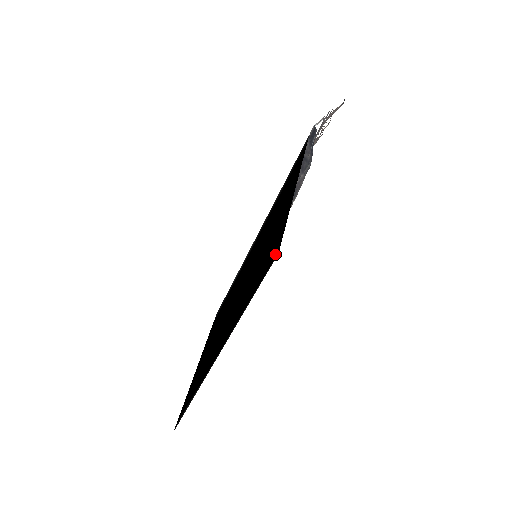
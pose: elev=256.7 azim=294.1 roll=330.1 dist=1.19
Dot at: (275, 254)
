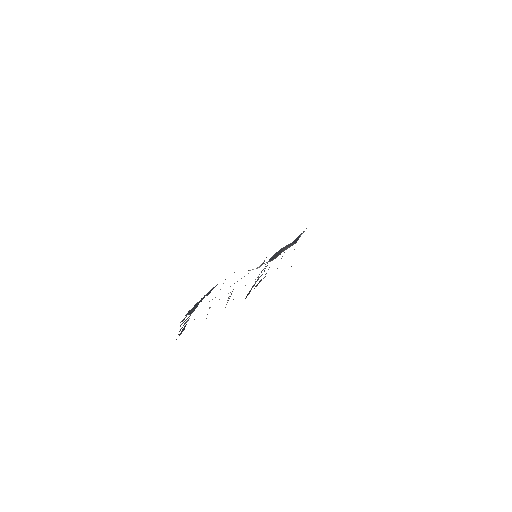
Dot at: occluded
